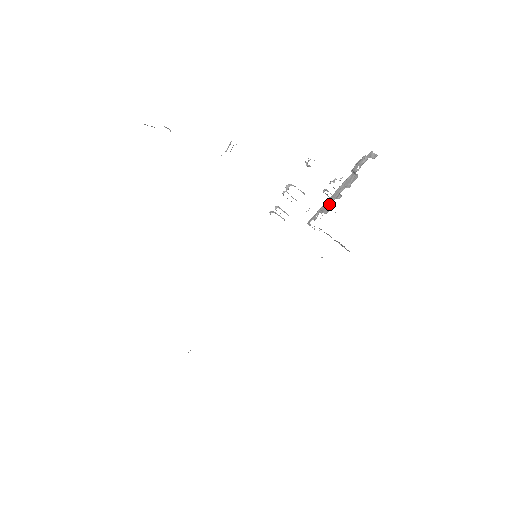
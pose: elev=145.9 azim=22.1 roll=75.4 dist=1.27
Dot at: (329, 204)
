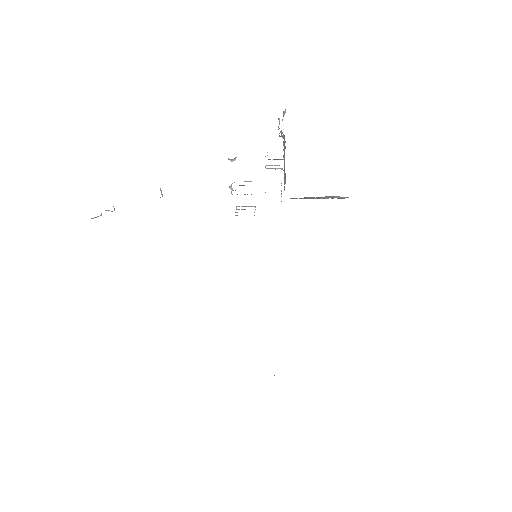
Dot at: (285, 174)
